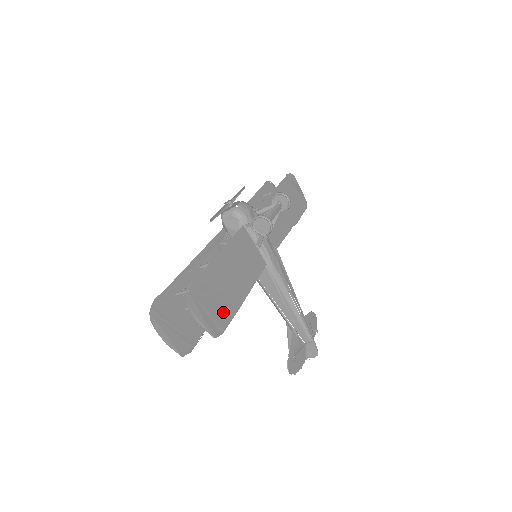
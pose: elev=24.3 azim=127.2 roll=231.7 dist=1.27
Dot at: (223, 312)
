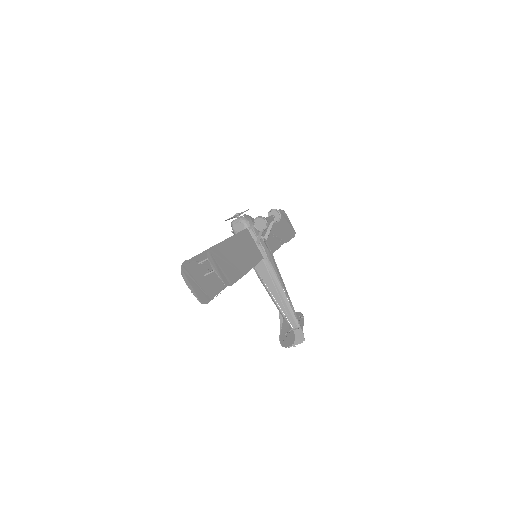
Dot at: (232, 273)
